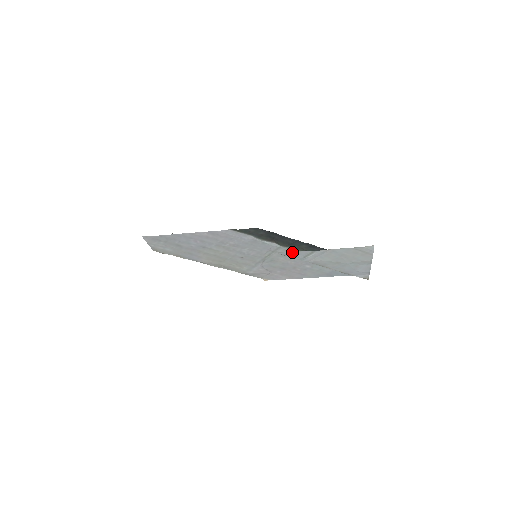
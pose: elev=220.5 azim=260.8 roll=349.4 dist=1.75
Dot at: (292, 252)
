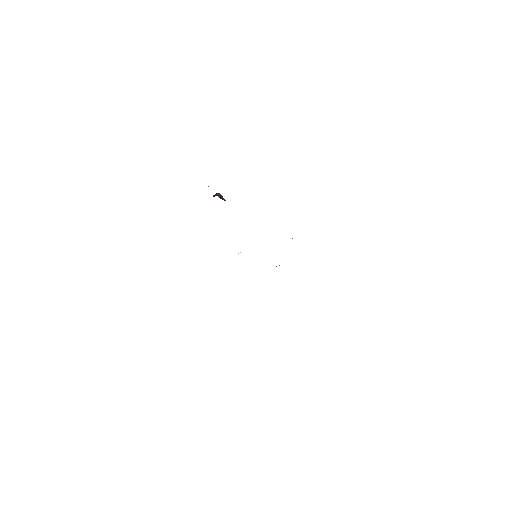
Dot at: occluded
